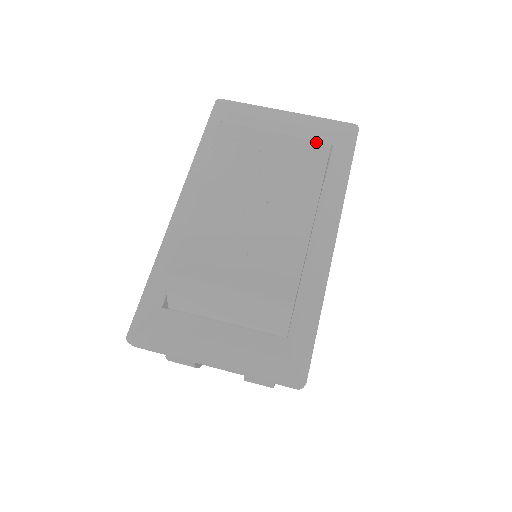
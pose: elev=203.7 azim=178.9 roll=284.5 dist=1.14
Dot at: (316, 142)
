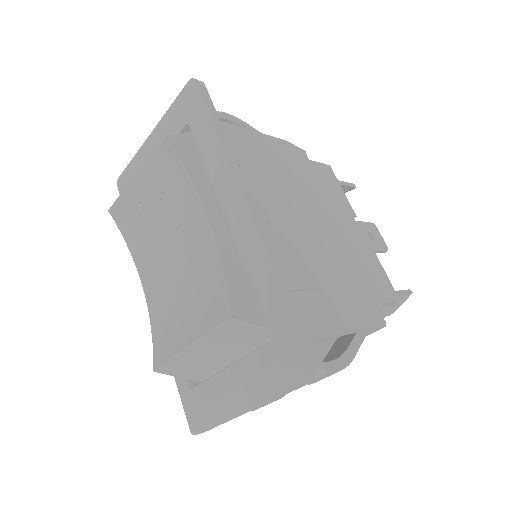
Dot at: (157, 149)
